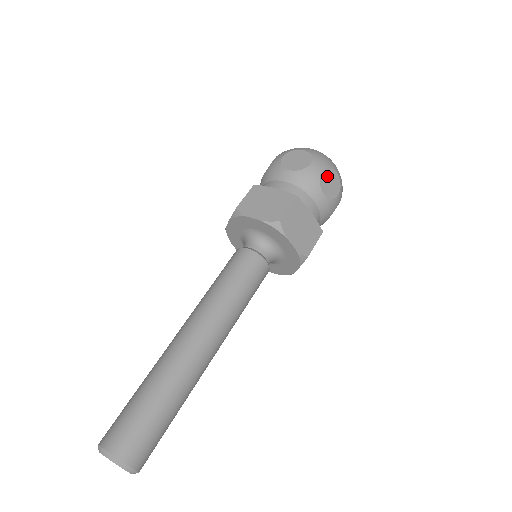
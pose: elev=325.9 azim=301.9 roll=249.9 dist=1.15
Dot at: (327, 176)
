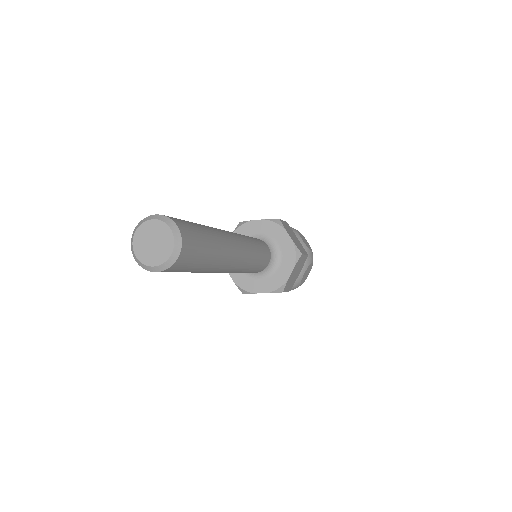
Dot at: (302, 236)
